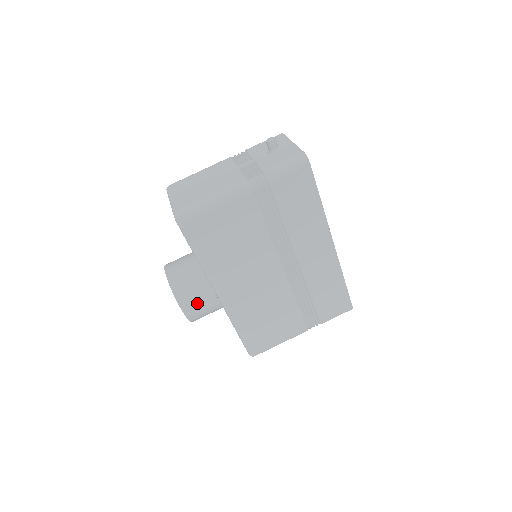
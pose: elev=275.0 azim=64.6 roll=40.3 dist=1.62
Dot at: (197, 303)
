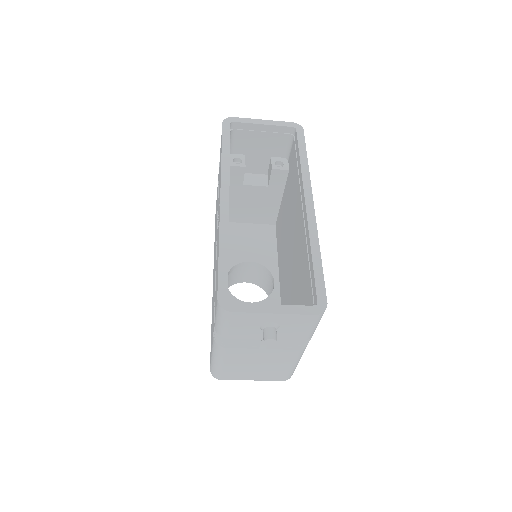
Dot at: occluded
